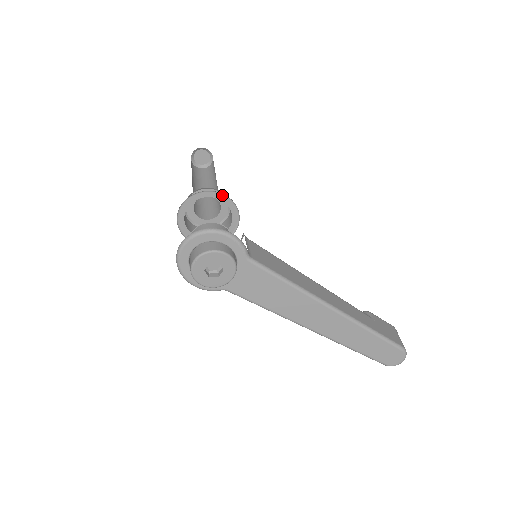
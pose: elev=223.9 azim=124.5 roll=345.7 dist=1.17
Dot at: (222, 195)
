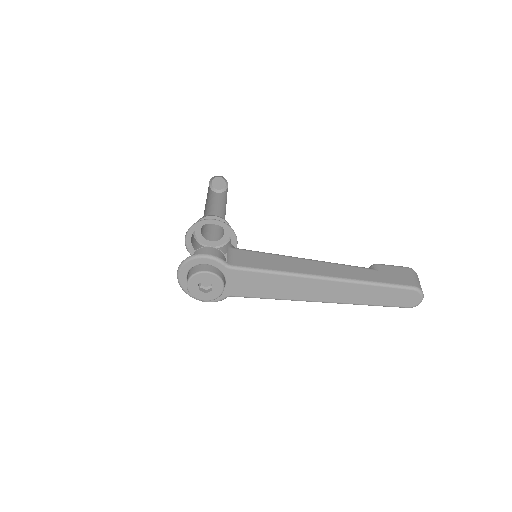
Dot at: (209, 220)
